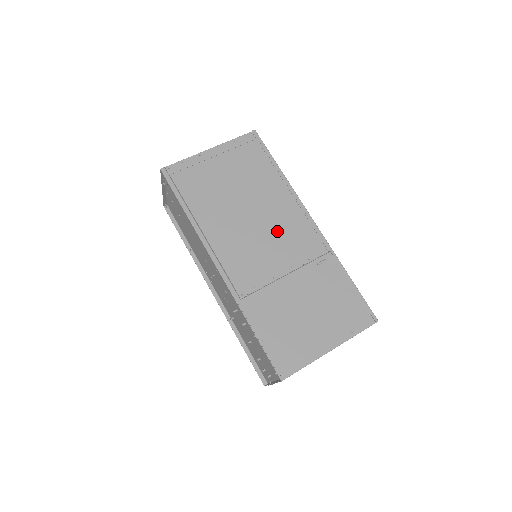
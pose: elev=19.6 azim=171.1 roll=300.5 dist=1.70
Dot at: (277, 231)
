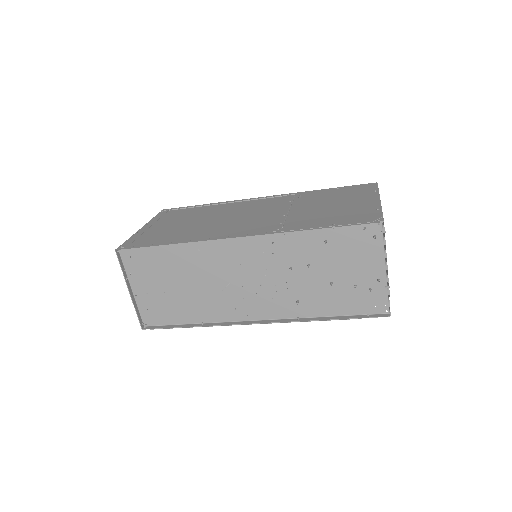
Dot at: (249, 211)
